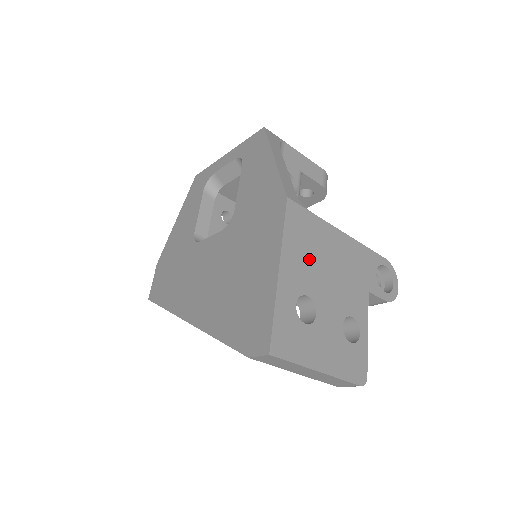
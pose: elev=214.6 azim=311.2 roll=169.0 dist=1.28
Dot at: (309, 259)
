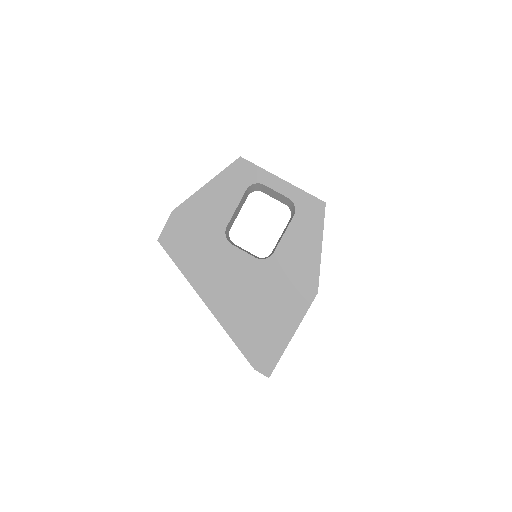
Dot at: occluded
